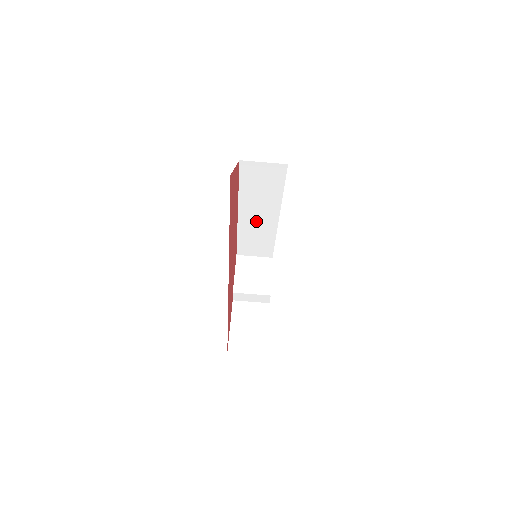
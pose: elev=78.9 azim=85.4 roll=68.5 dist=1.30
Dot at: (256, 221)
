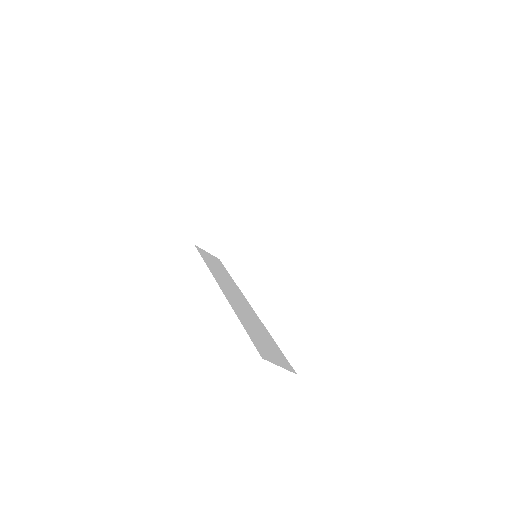
Dot at: occluded
